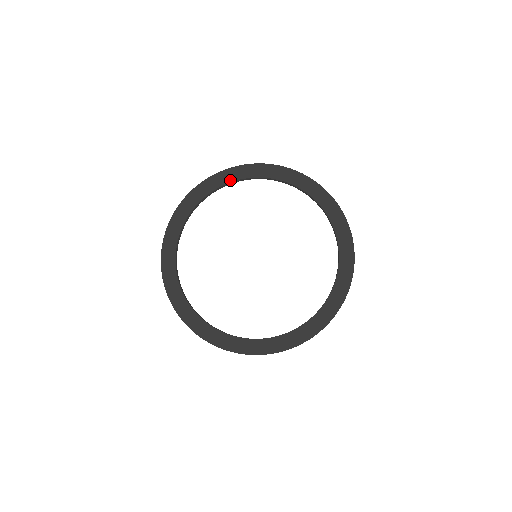
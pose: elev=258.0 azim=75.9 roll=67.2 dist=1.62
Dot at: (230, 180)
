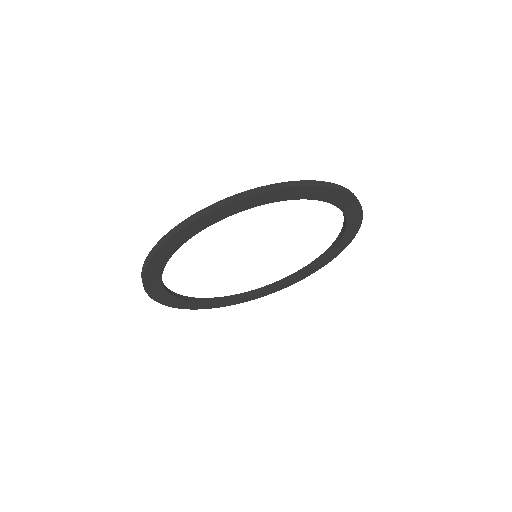
Dot at: (179, 245)
